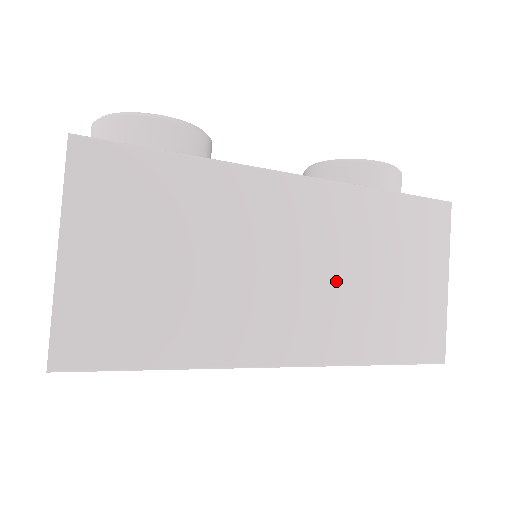
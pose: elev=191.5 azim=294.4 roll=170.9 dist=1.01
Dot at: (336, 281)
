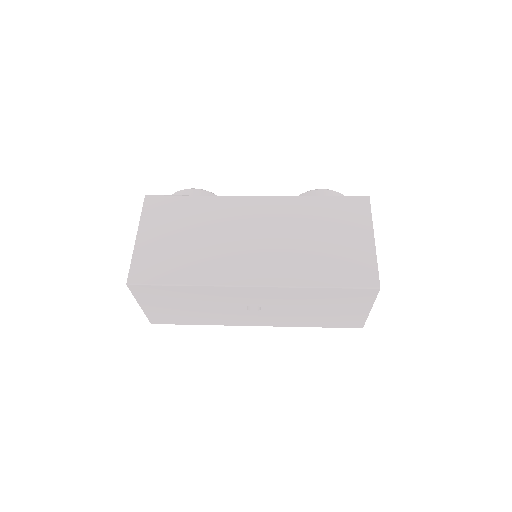
Dot at: (284, 242)
